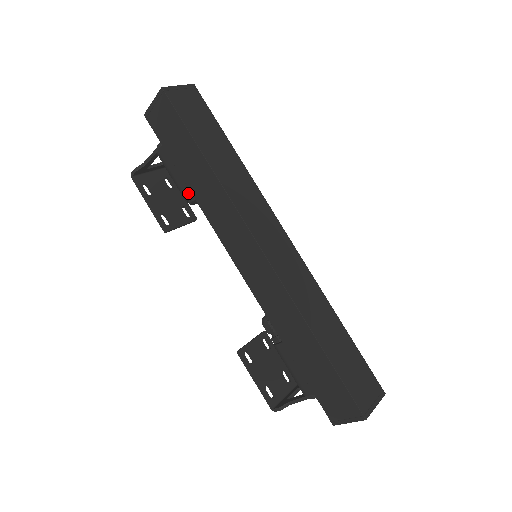
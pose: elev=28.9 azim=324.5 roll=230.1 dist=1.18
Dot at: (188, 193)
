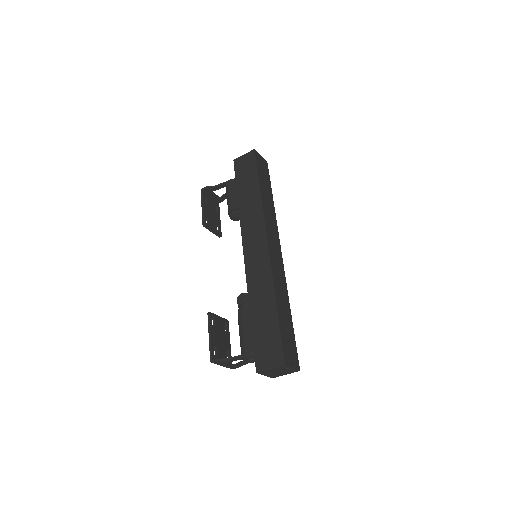
Dot at: (234, 206)
